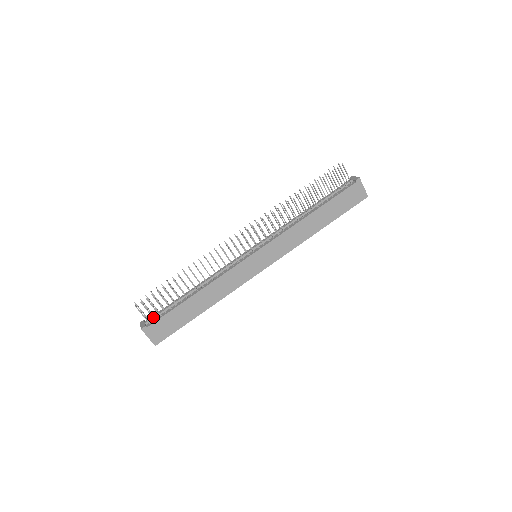
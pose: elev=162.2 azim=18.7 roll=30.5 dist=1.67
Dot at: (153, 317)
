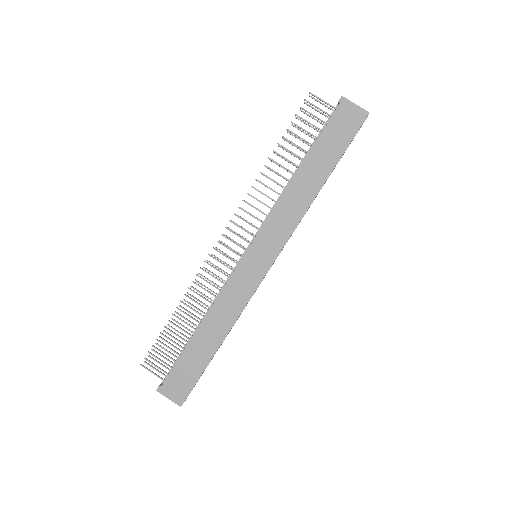
Dot at: (165, 372)
